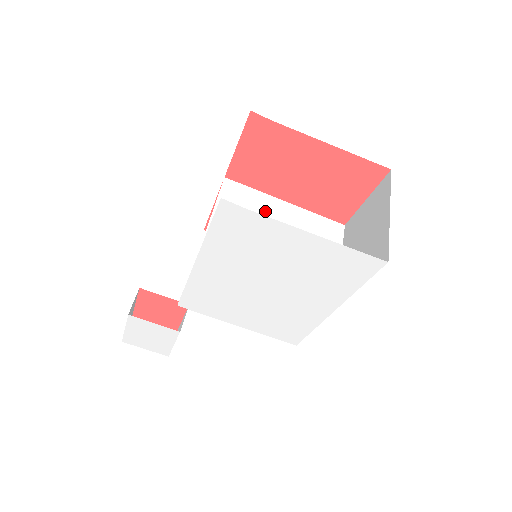
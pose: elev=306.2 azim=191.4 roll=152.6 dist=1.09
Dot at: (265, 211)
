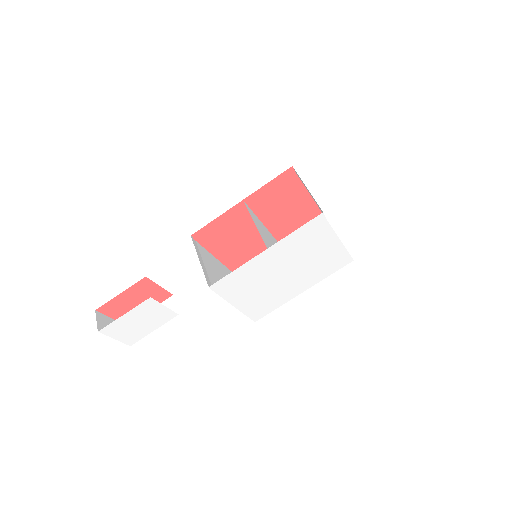
Dot at: occluded
